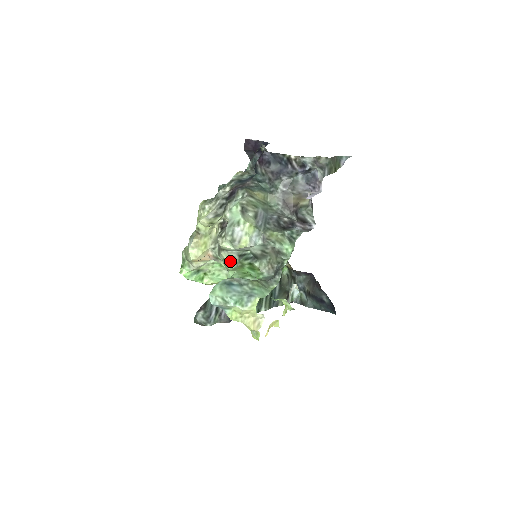
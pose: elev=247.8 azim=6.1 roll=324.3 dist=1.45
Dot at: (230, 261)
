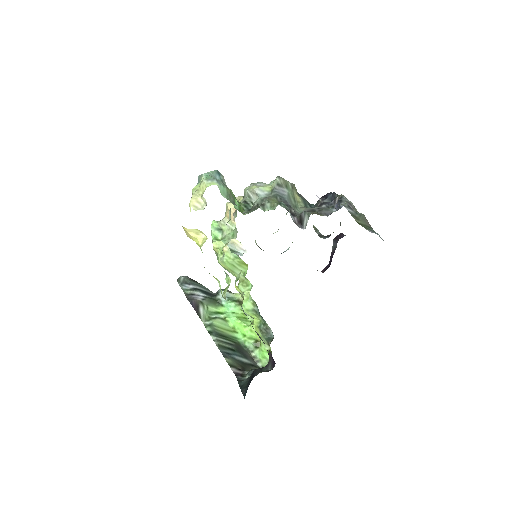
Dot at: occluded
